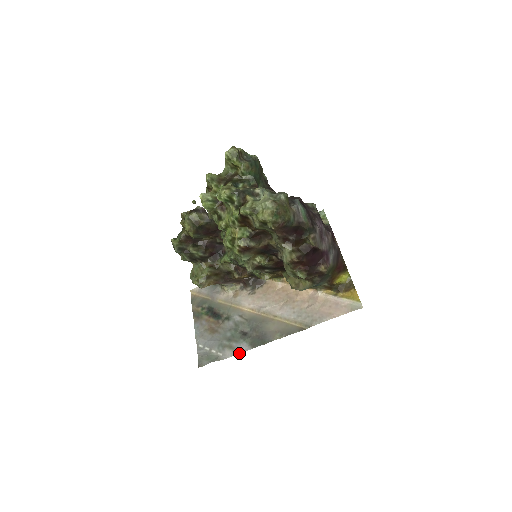
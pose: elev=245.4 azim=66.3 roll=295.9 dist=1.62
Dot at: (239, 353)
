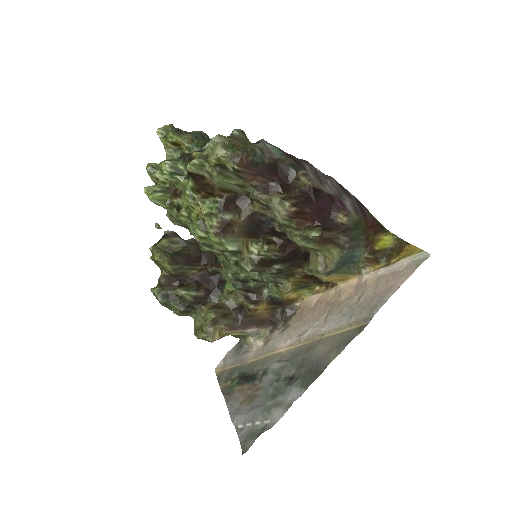
Dot at: (290, 405)
